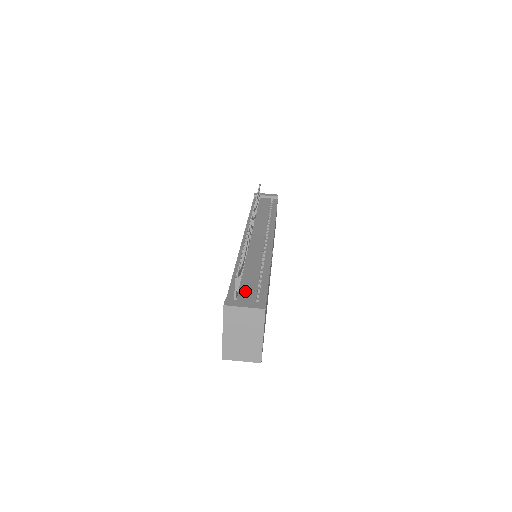
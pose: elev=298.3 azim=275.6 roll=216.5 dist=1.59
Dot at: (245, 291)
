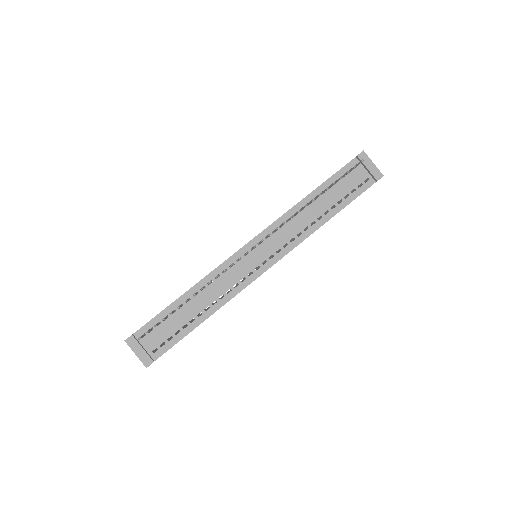
Dot at: (160, 331)
